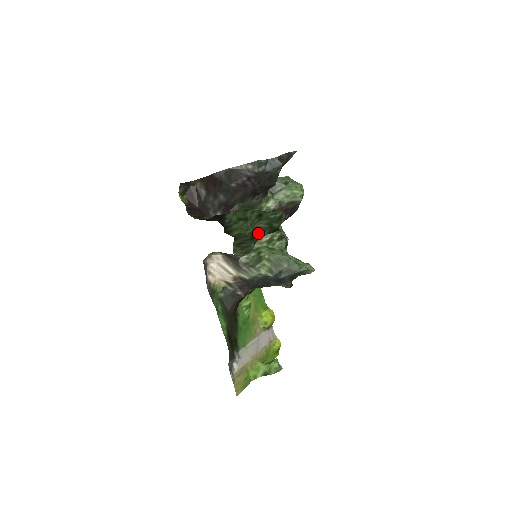
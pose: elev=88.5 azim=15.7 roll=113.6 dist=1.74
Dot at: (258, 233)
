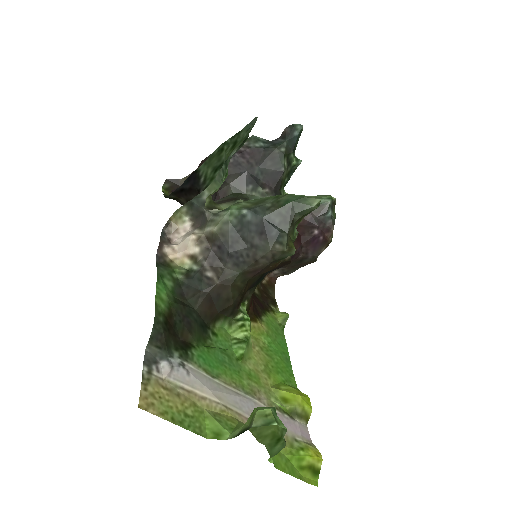
Dot at: (229, 160)
